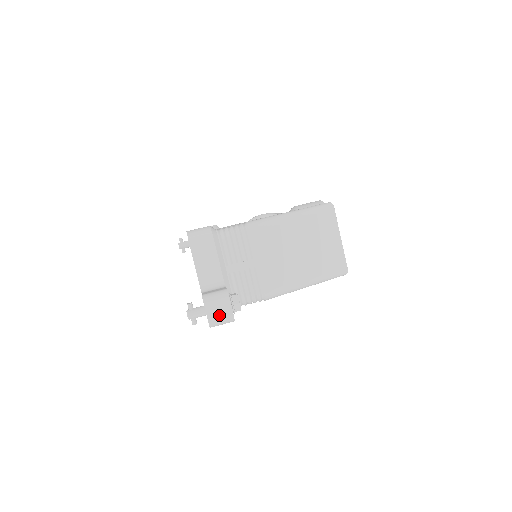
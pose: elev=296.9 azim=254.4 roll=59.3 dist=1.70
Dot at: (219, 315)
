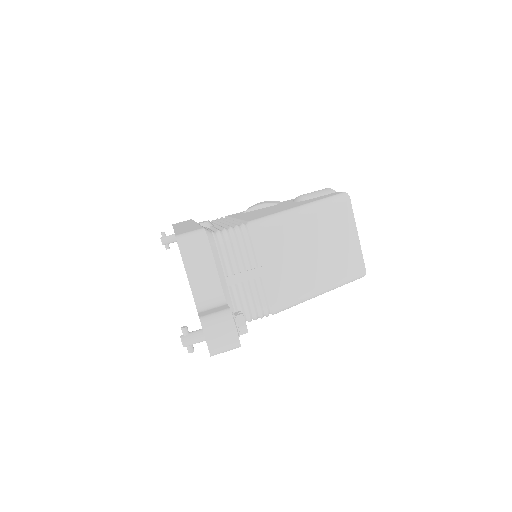
Dot at: (222, 342)
